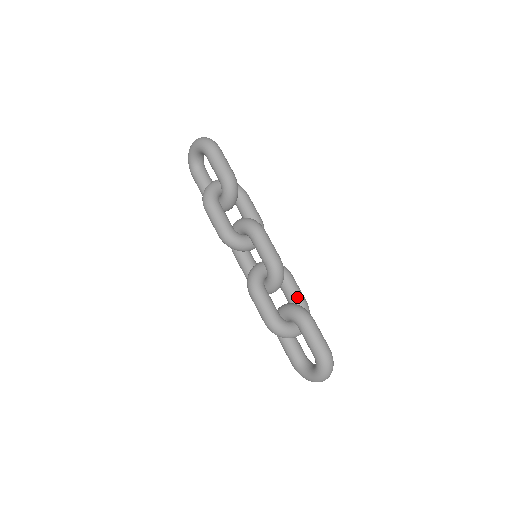
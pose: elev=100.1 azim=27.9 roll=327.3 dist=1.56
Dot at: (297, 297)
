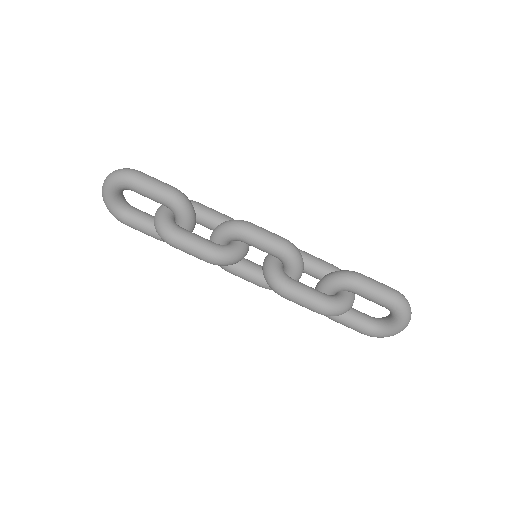
Dot at: (323, 267)
